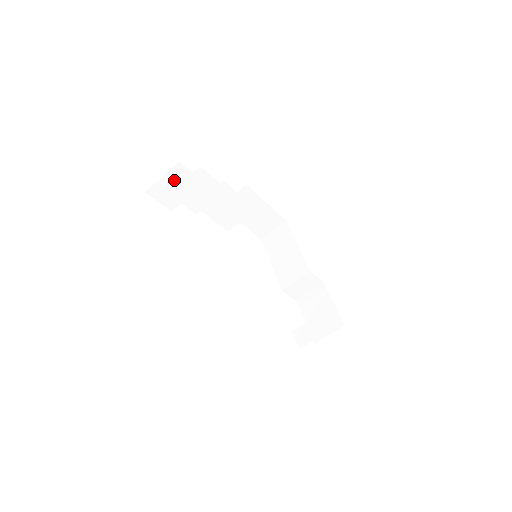
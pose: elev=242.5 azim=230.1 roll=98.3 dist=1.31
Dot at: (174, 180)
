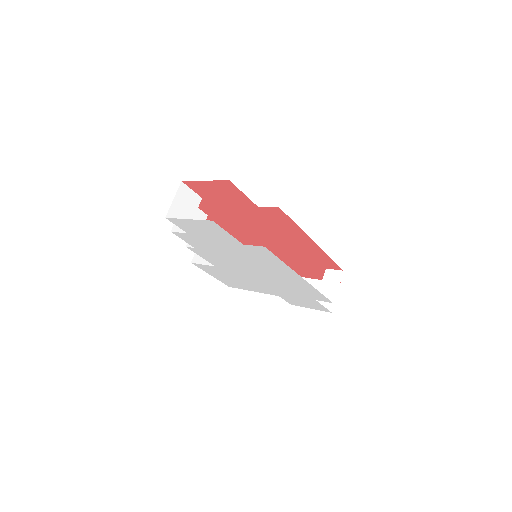
Dot at: (182, 200)
